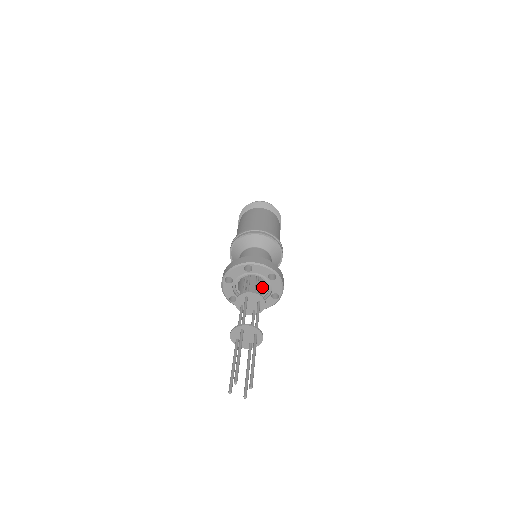
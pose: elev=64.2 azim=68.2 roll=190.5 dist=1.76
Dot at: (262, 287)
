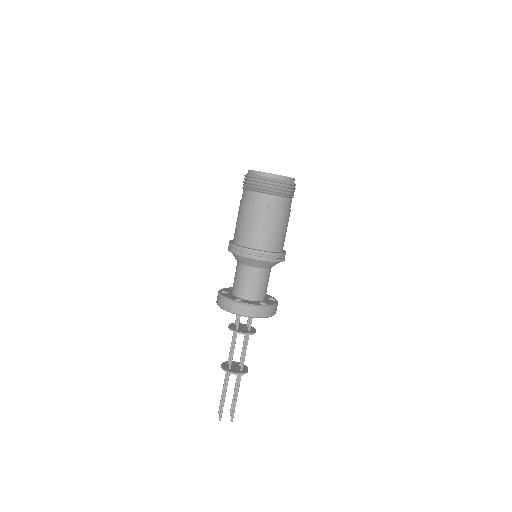
Dot at: occluded
